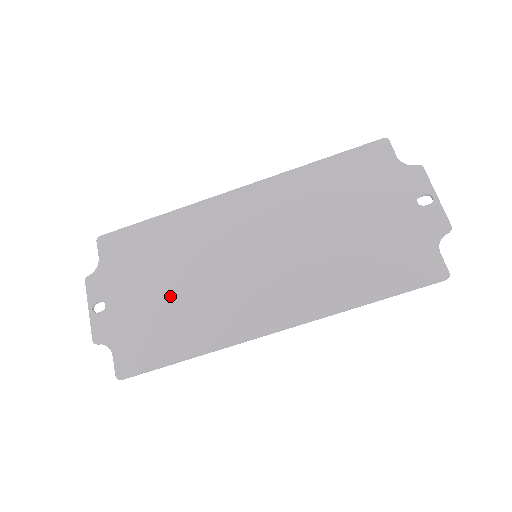
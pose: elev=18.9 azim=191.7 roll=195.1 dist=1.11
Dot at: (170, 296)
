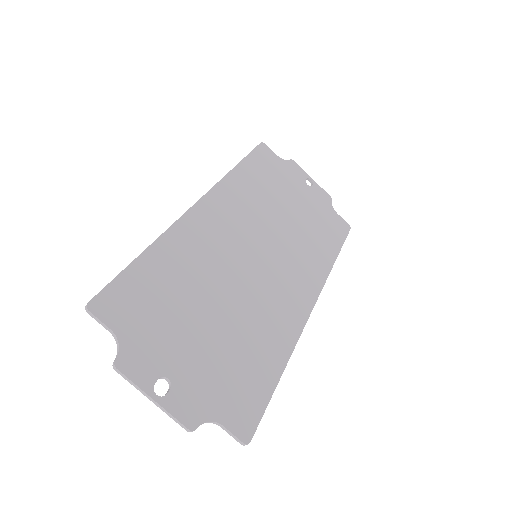
Dot at: (224, 326)
